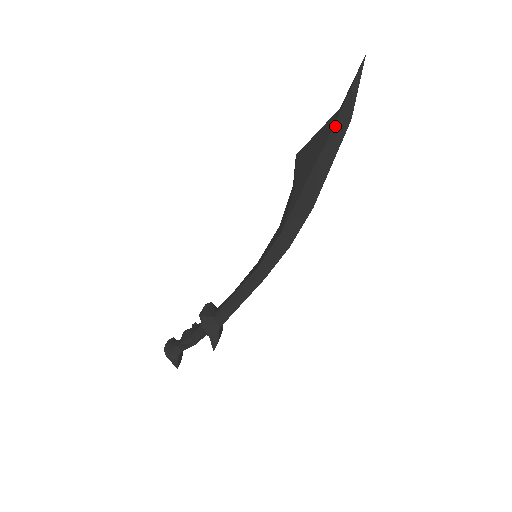
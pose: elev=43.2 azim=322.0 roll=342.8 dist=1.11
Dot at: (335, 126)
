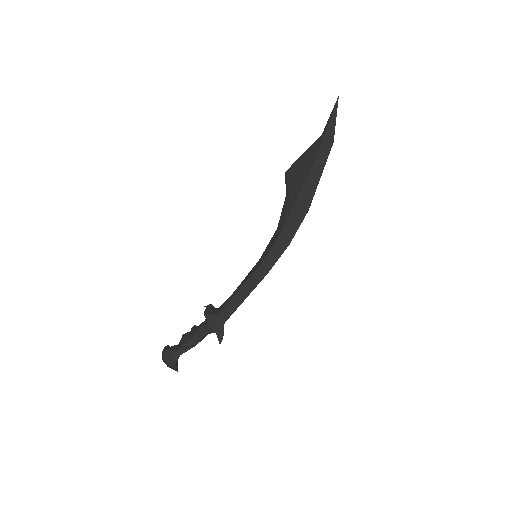
Dot at: (321, 147)
